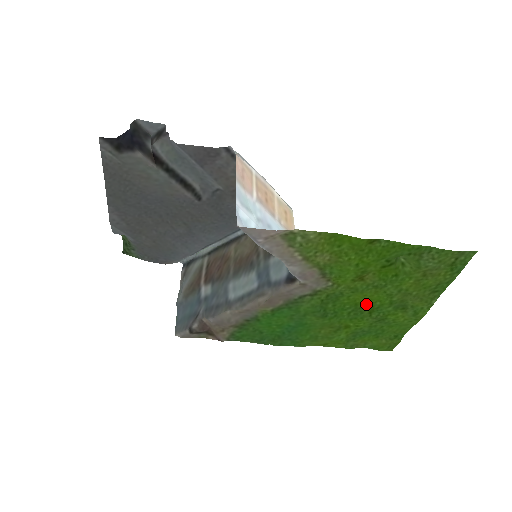
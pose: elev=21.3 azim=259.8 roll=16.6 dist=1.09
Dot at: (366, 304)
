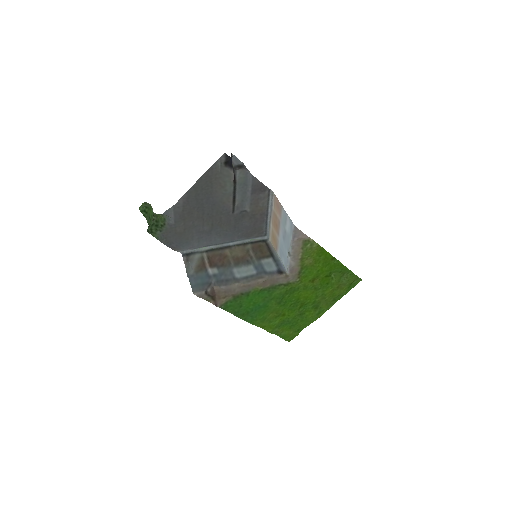
Dot at: (303, 300)
